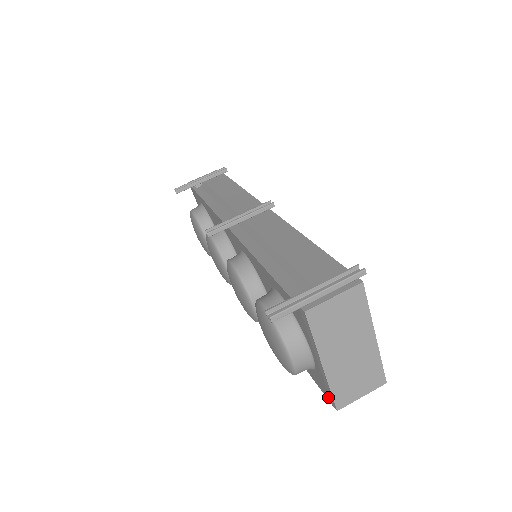
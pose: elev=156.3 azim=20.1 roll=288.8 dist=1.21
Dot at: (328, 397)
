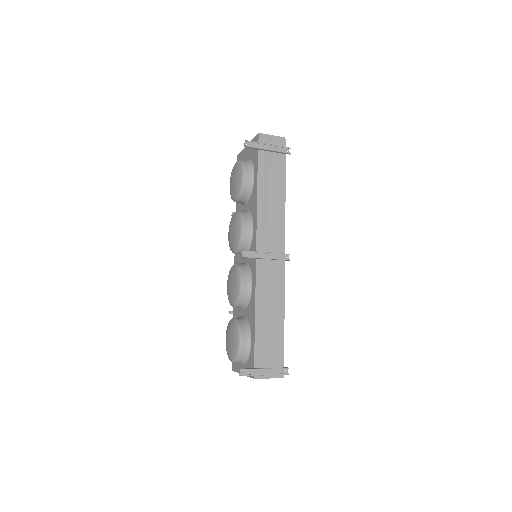
Dot at: (233, 365)
